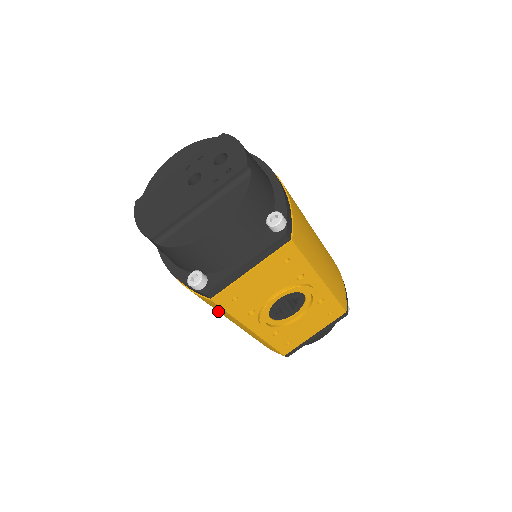
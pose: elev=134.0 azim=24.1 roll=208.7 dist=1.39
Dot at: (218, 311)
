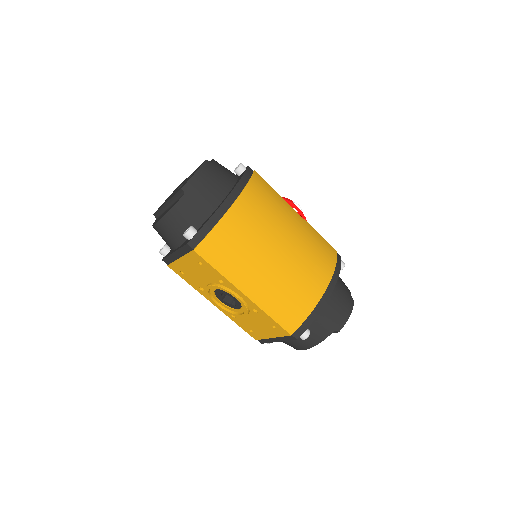
Dot at: occluded
